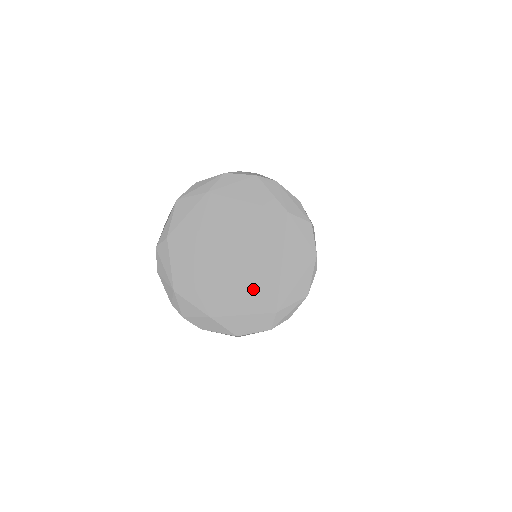
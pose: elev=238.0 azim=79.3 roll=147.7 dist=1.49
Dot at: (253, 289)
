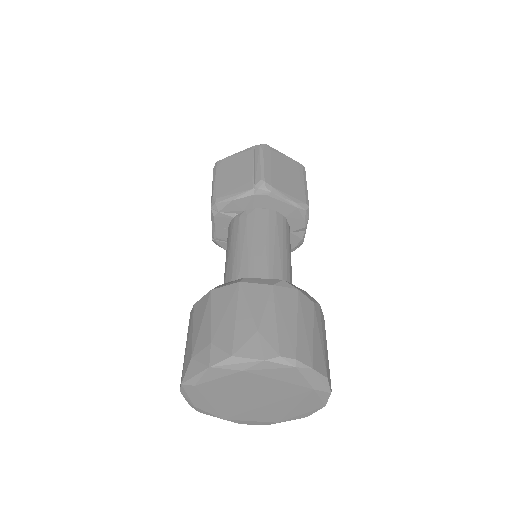
Dot at: (264, 414)
